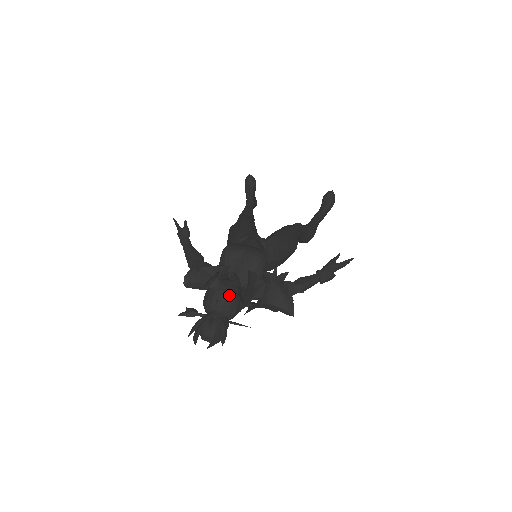
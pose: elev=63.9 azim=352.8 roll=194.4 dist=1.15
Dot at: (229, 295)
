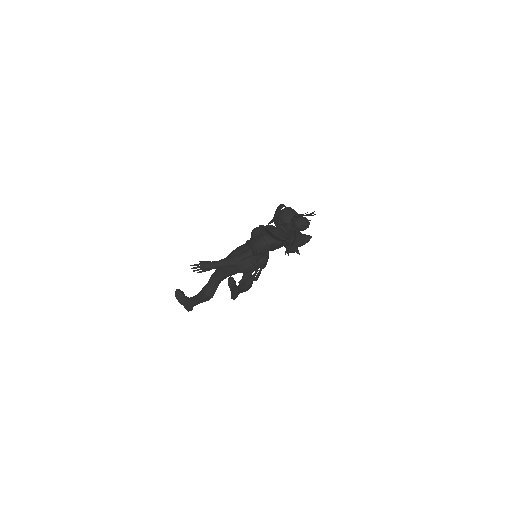
Dot at: (293, 209)
